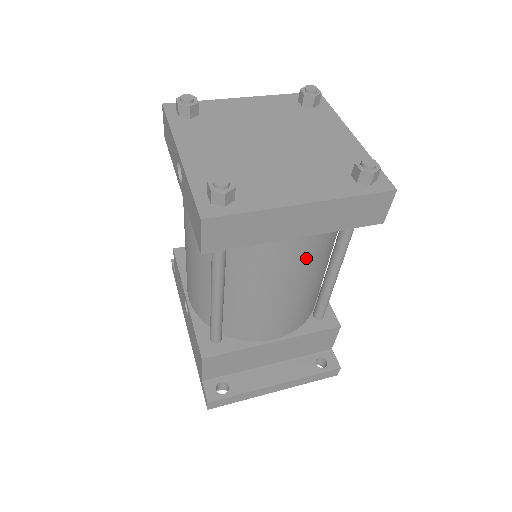
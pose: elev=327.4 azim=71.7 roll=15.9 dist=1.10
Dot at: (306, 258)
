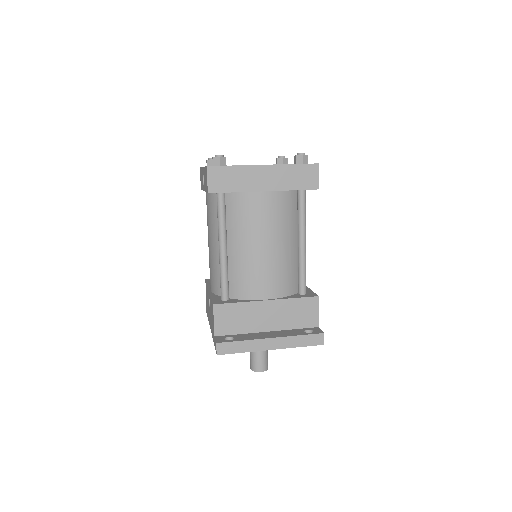
Dot at: (275, 215)
